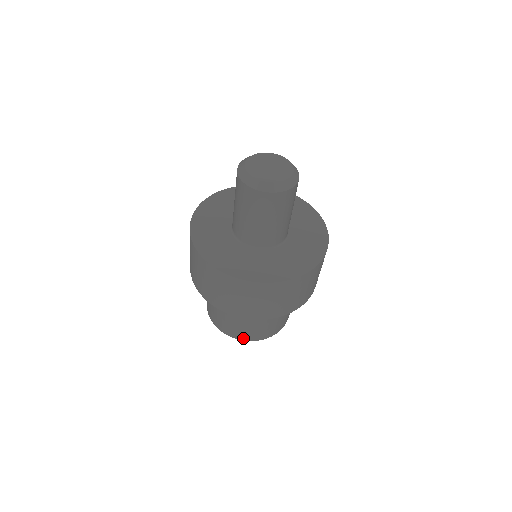
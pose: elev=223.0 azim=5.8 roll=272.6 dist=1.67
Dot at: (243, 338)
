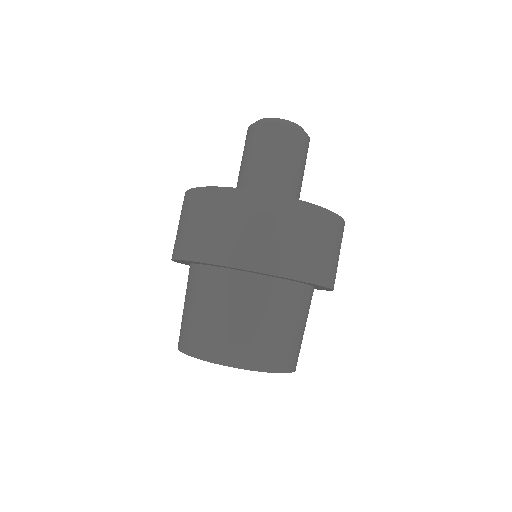
Dot at: (204, 354)
